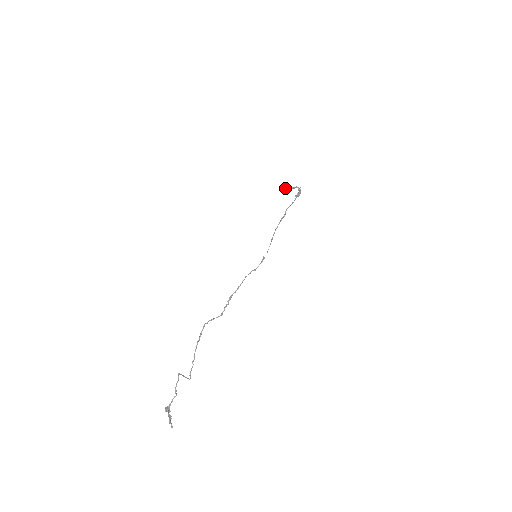
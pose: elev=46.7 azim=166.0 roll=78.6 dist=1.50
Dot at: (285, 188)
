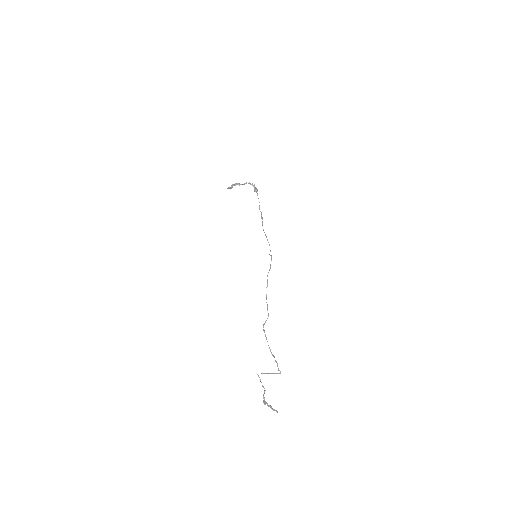
Dot at: (232, 186)
